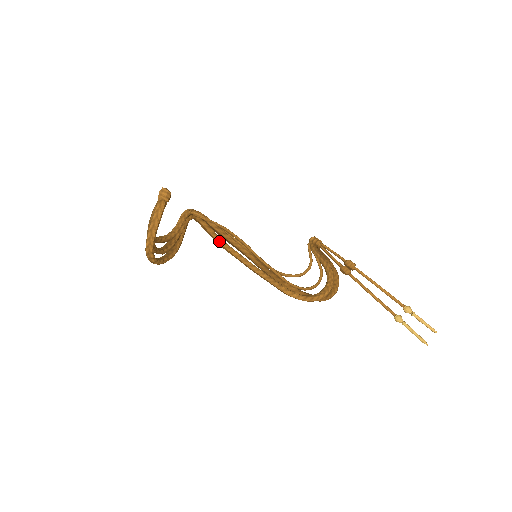
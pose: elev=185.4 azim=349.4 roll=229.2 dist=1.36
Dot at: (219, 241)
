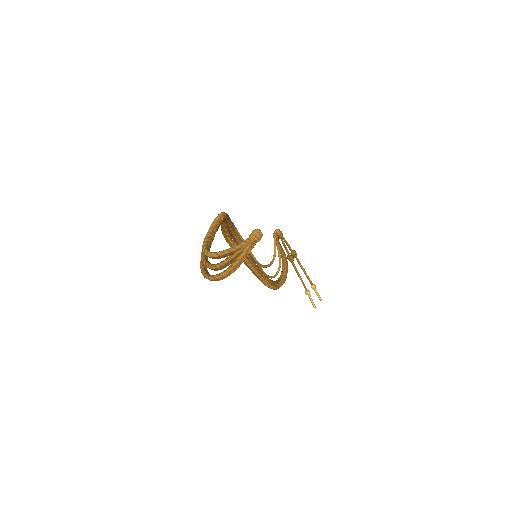
Dot at: (228, 237)
